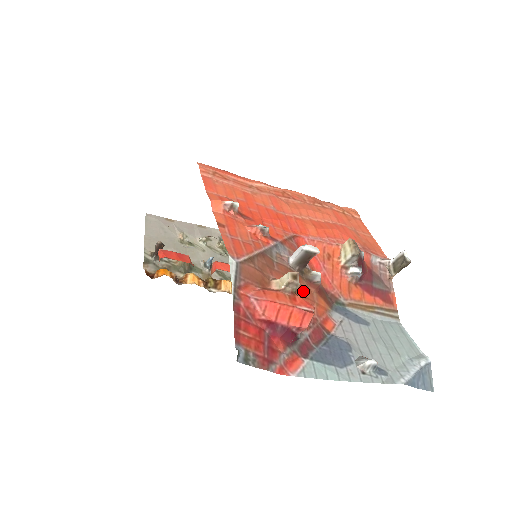
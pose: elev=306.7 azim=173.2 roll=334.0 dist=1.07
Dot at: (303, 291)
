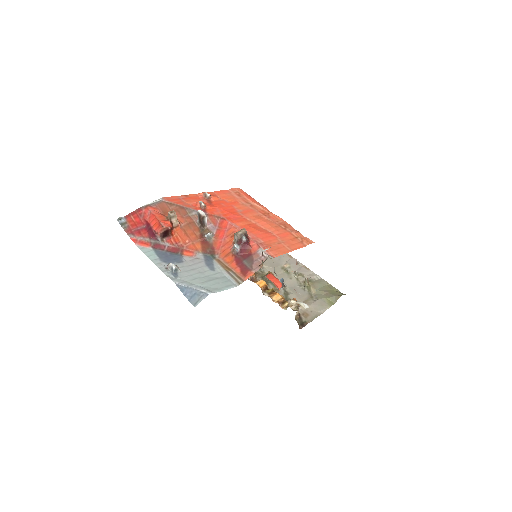
Dot at: (190, 234)
